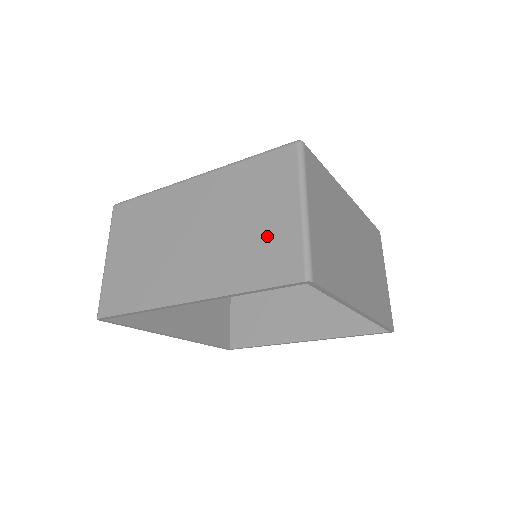
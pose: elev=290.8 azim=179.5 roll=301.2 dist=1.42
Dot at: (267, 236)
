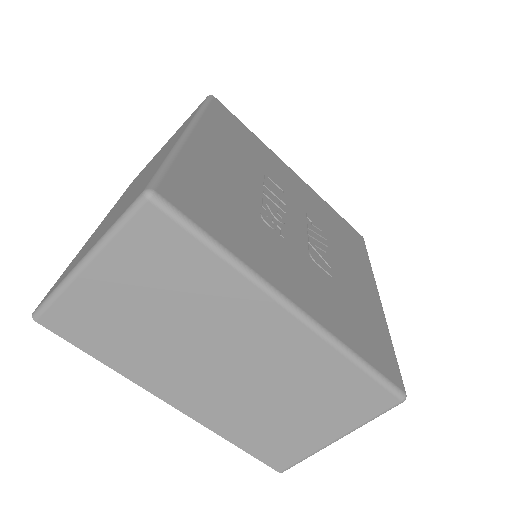
Dot at: (291, 432)
